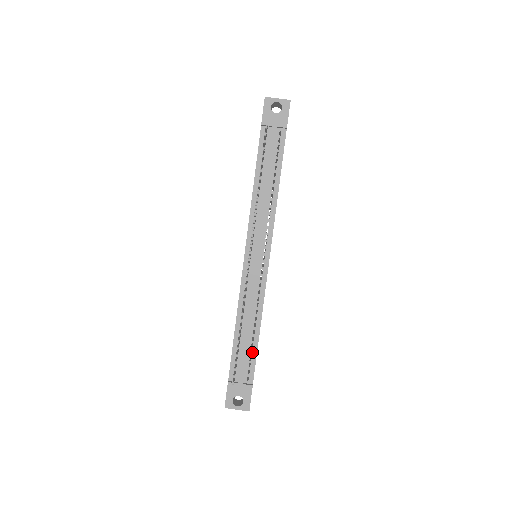
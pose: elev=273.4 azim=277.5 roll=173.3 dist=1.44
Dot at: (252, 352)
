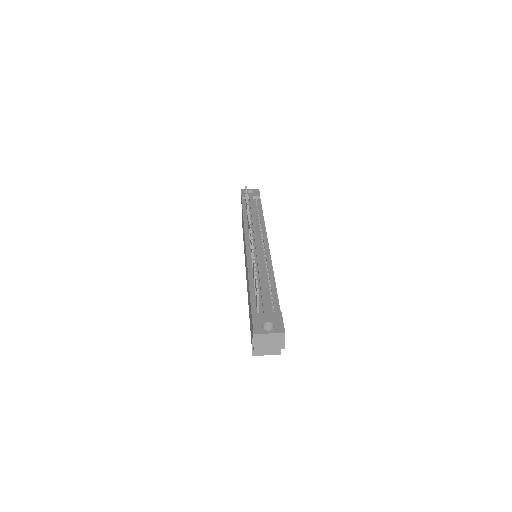
Dot at: (272, 294)
